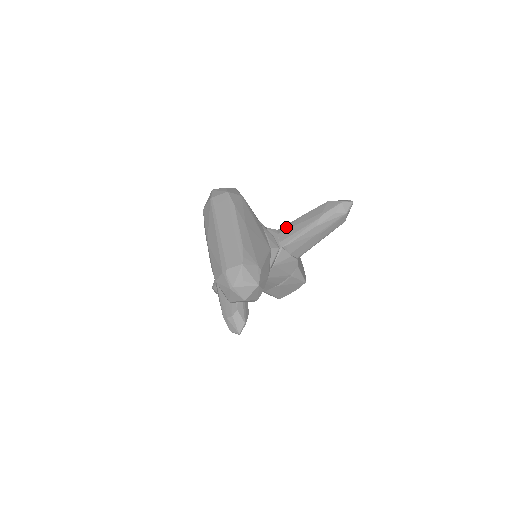
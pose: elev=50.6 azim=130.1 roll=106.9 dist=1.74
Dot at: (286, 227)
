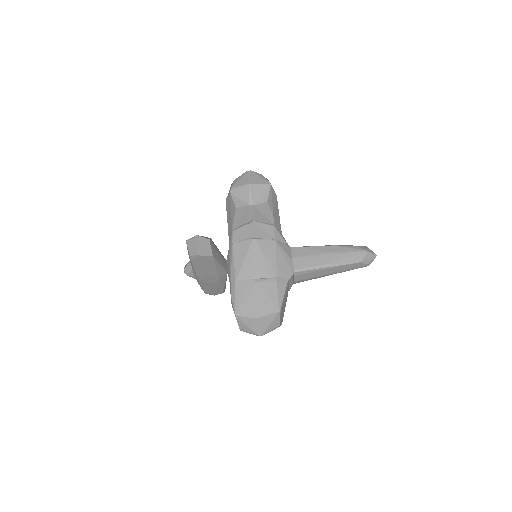
Dot at: occluded
